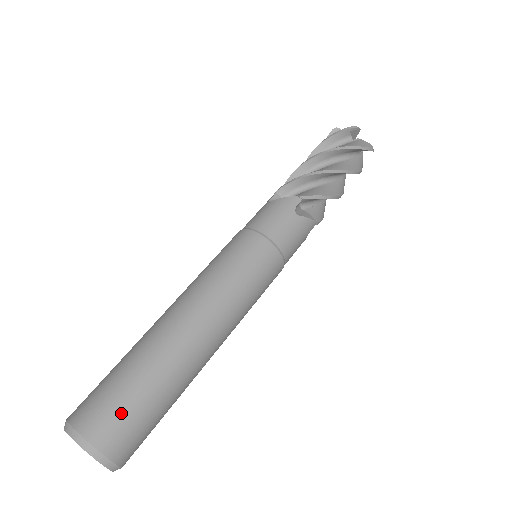
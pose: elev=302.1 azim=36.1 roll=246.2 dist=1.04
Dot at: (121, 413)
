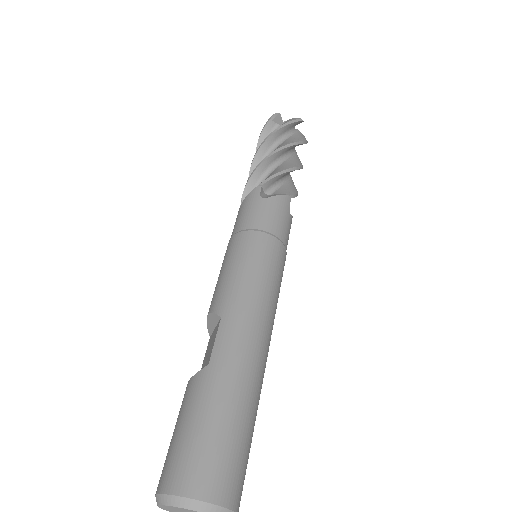
Dot at: (241, 464)
